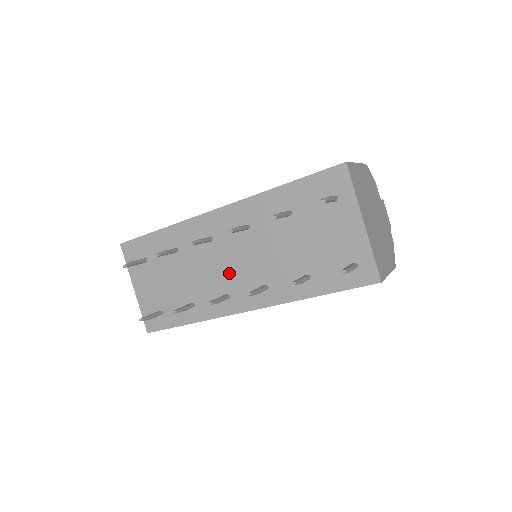
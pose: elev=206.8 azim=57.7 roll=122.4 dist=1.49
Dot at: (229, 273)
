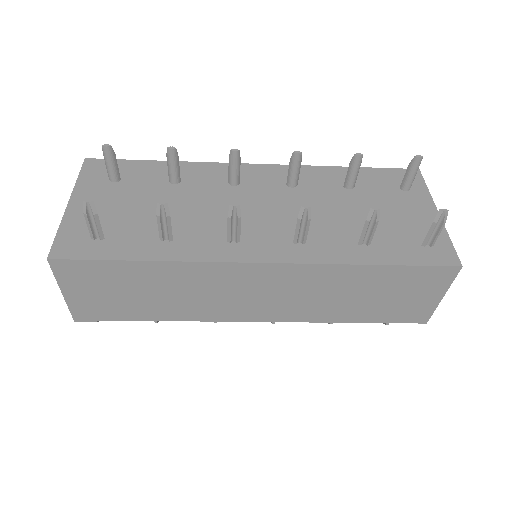
Dot at: (249, 218)
